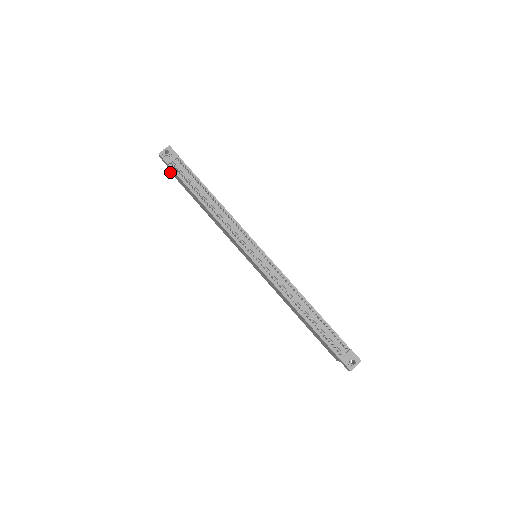
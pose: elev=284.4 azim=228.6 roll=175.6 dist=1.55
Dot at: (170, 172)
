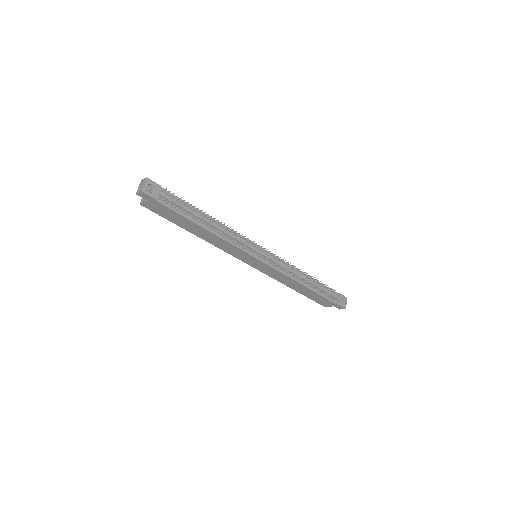
Dot at: occluded
